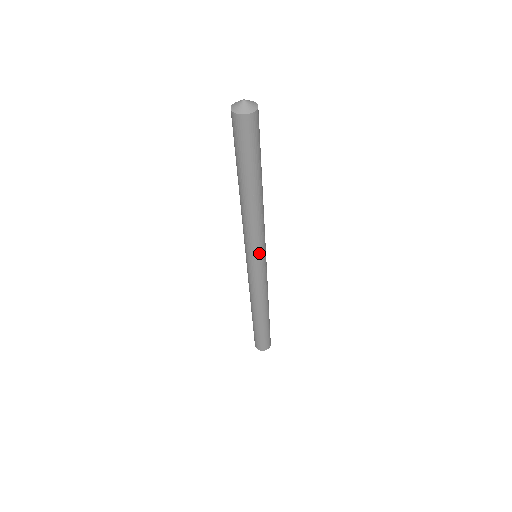
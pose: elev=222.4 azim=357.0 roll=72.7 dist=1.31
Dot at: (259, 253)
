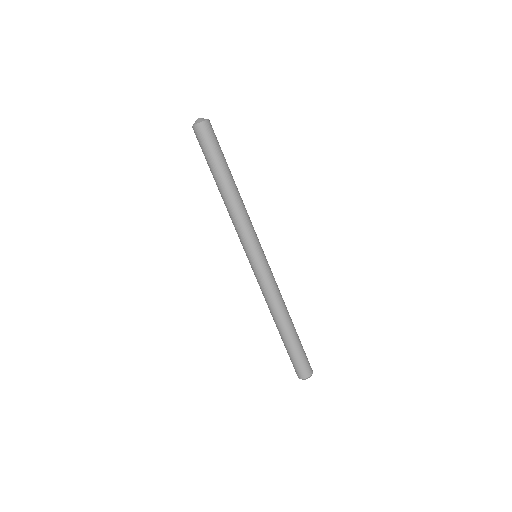
Dot at: (253, 247)
